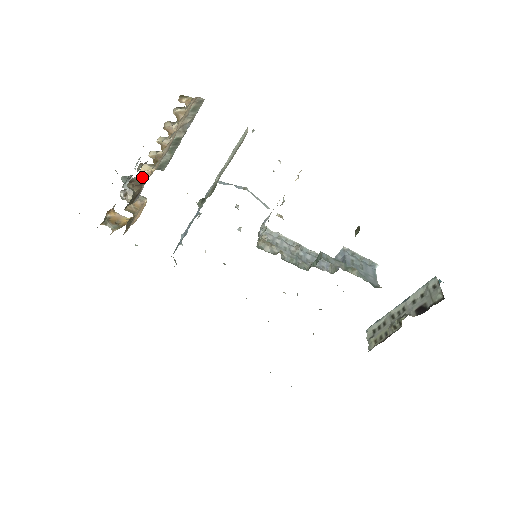
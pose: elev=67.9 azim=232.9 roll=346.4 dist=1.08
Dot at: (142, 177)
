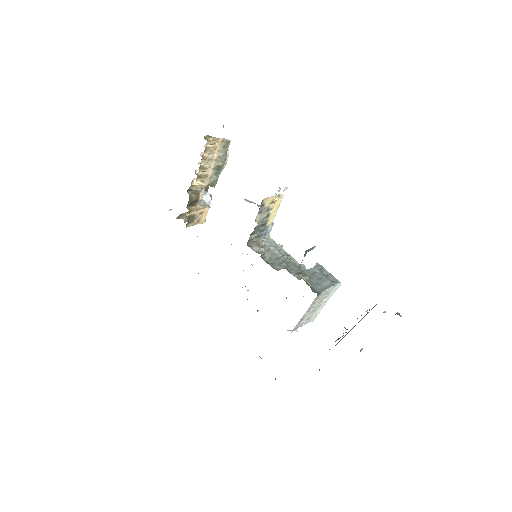
Dot at: (197, 188)
